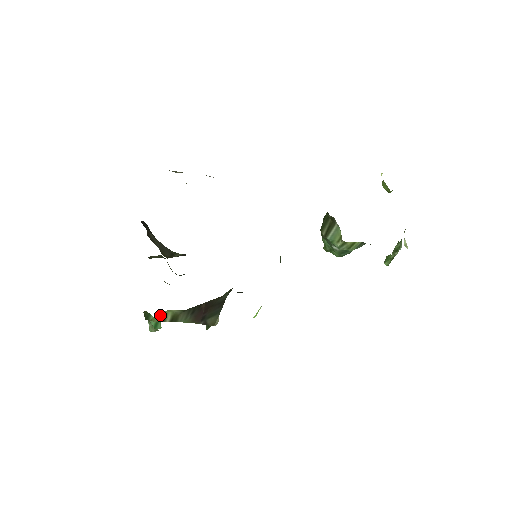
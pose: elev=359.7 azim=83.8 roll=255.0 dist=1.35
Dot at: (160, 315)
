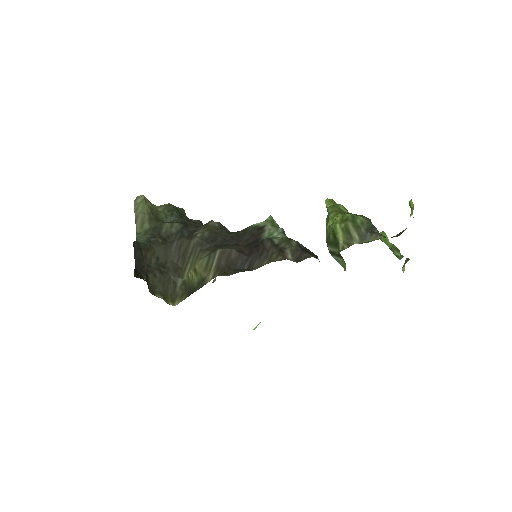
Dot at: occluded
